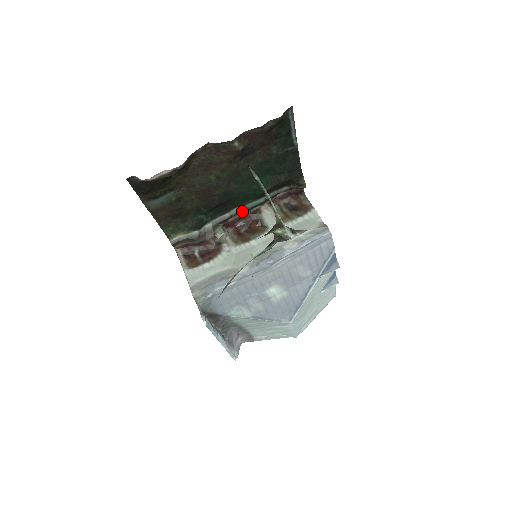
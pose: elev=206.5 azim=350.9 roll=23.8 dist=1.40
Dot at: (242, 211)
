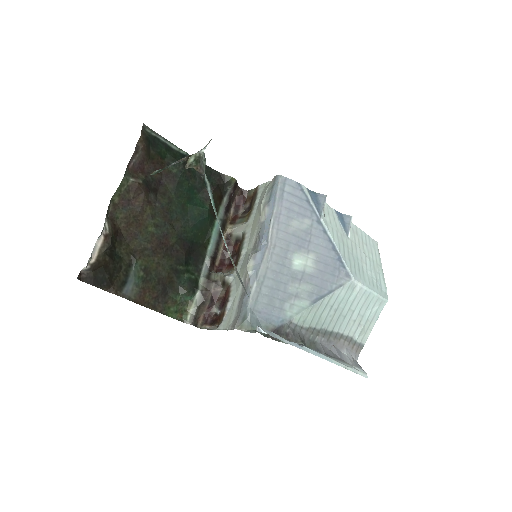
Dot at: (217, 248)
